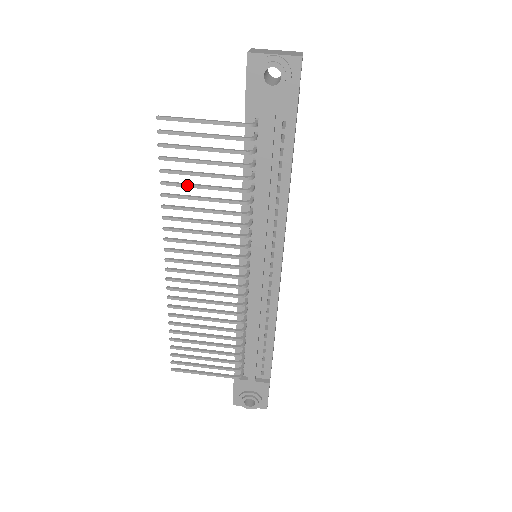
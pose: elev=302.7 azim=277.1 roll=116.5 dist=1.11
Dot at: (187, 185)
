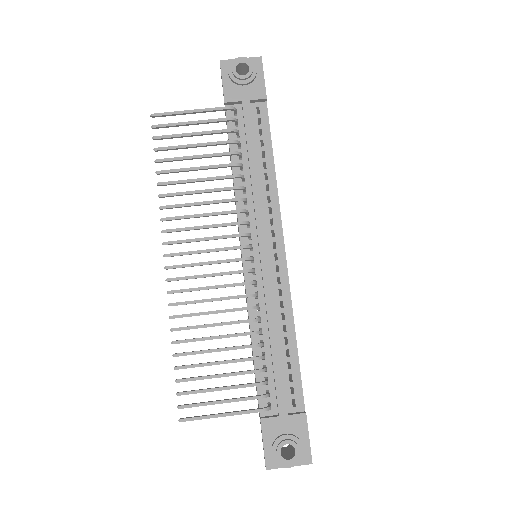
Dot at: (182, 169)
